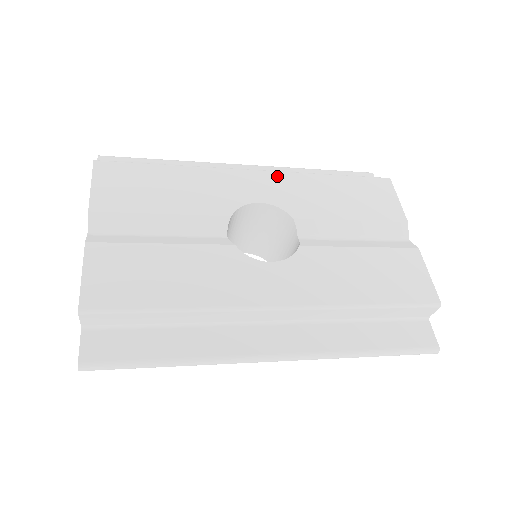
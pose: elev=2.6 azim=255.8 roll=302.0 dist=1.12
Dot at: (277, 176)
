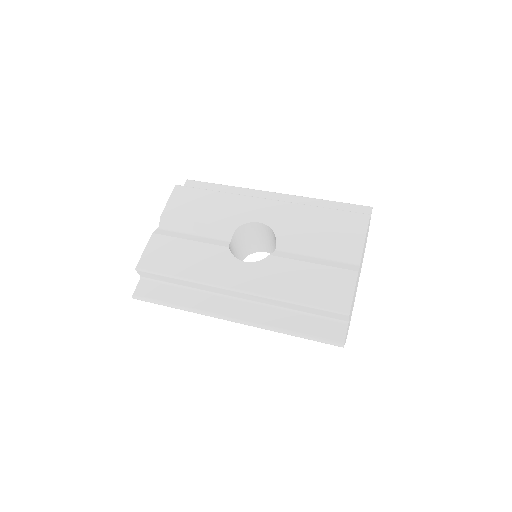
Dot at: (280, 205)
